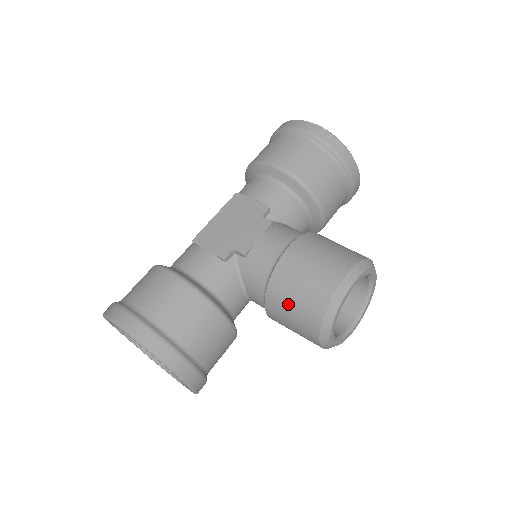
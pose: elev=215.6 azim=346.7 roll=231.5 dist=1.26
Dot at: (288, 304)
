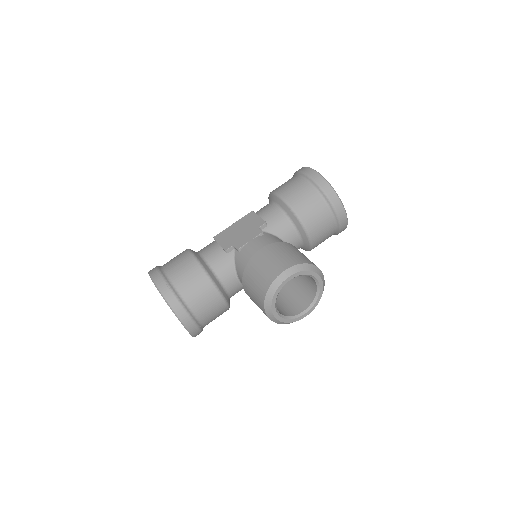
Dot at: (251, 284)
